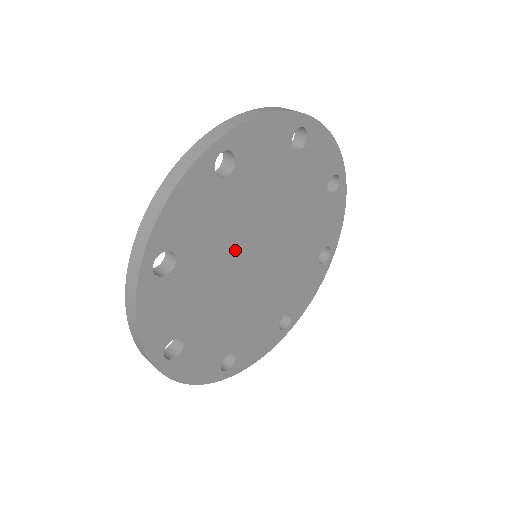
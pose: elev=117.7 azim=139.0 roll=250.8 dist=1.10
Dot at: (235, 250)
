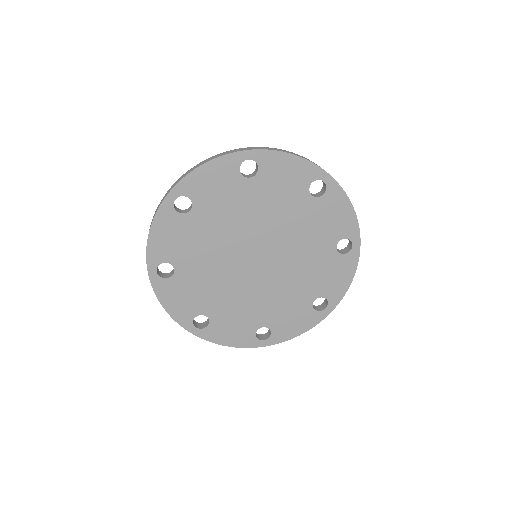
Dot at: (237, 234)
